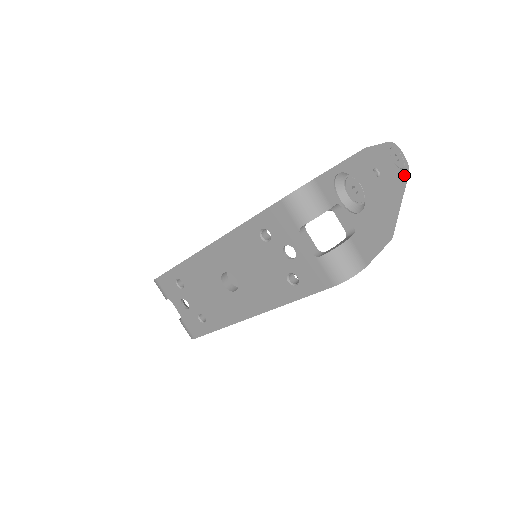
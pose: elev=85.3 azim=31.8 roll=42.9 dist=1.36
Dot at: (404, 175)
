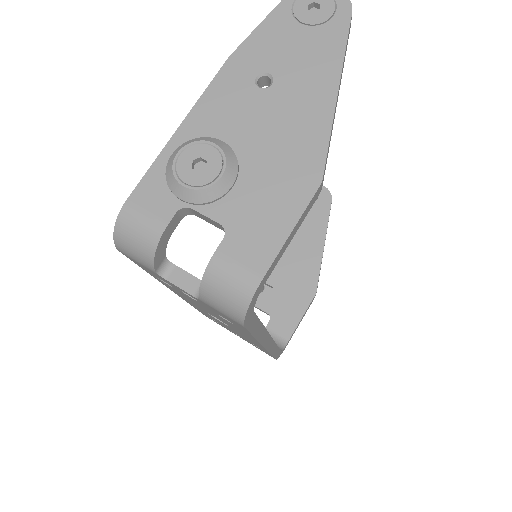
Dot at: (338, 27)
